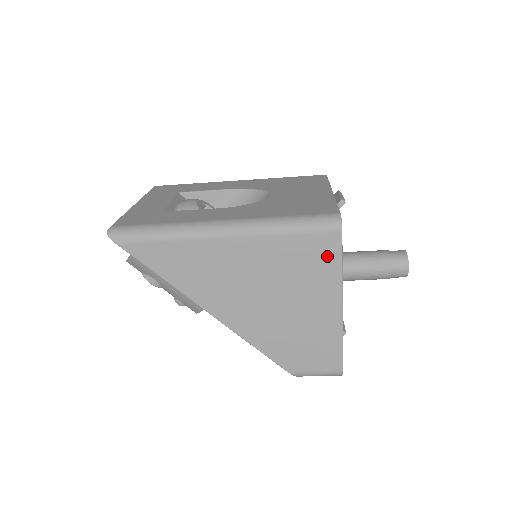
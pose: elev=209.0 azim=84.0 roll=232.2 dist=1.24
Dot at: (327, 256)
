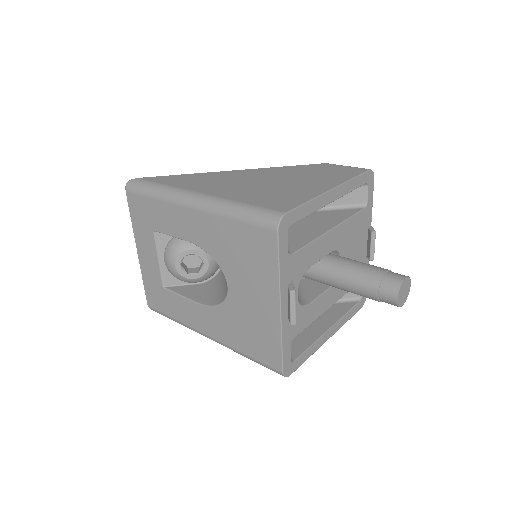
Dot at: occluded
